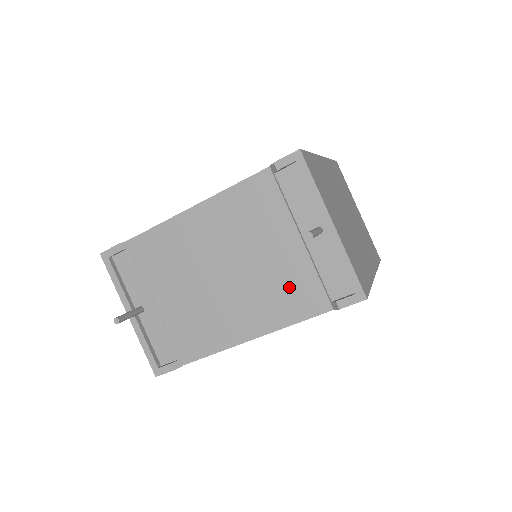
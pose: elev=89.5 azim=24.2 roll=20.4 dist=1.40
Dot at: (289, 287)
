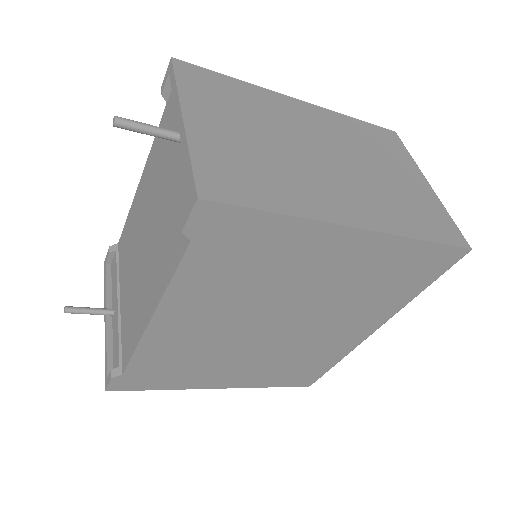
Dot at: (169, 231)
